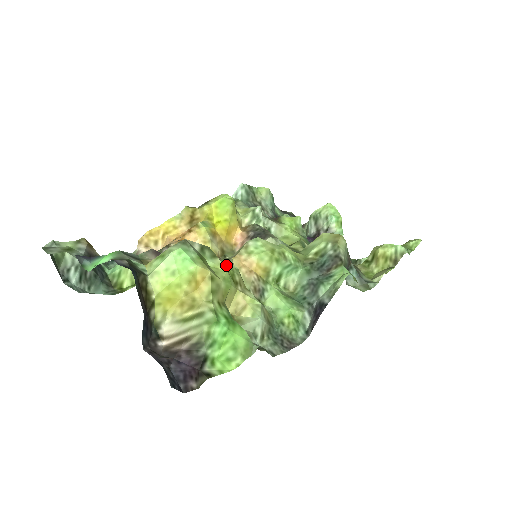
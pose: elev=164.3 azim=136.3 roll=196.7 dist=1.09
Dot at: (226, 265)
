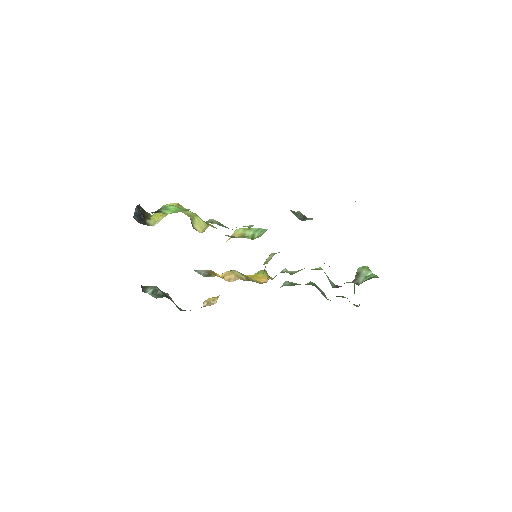
Dot at: occluded
